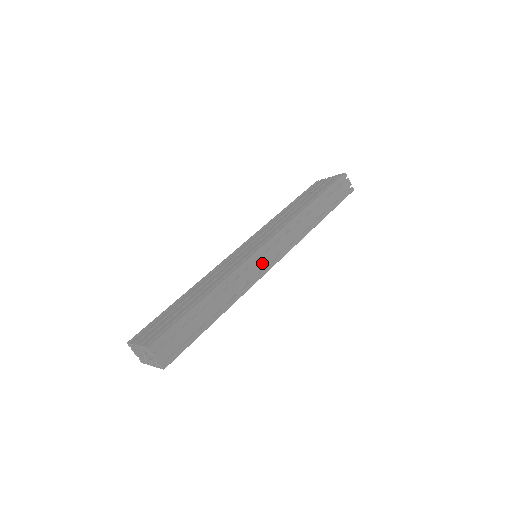
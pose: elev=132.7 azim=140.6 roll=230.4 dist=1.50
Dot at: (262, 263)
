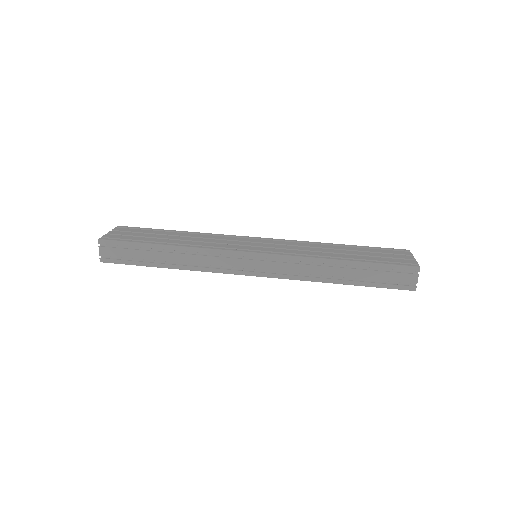
Dot at: (238, 264)
